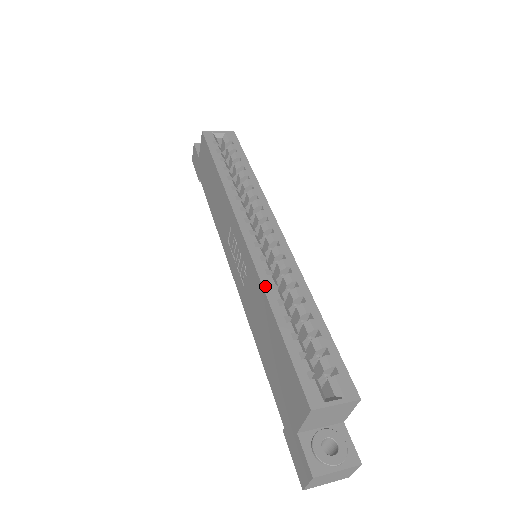
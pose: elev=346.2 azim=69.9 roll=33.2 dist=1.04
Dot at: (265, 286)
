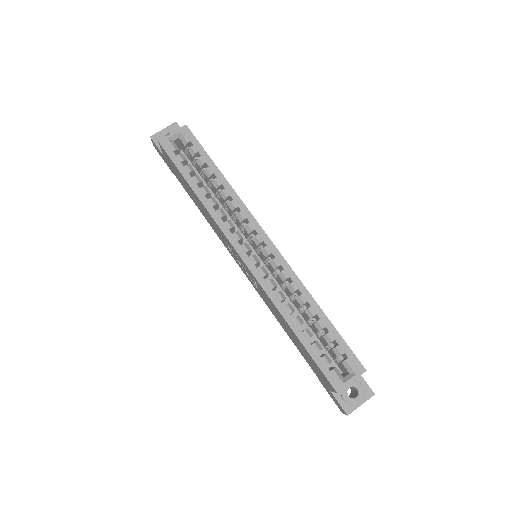
Dot at: (277, 306)
